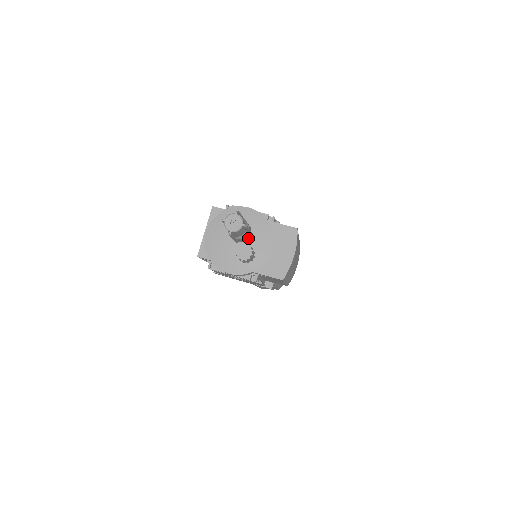
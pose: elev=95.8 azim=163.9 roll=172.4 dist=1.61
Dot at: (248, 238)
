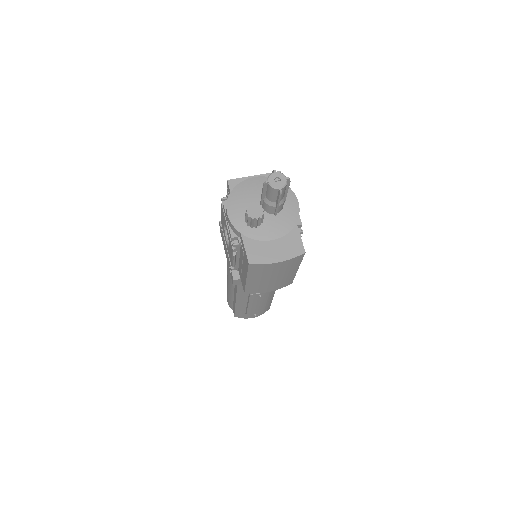
Dot at: (270, 213)
